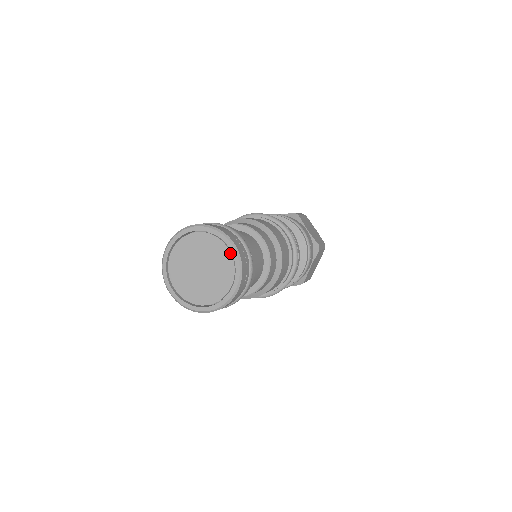
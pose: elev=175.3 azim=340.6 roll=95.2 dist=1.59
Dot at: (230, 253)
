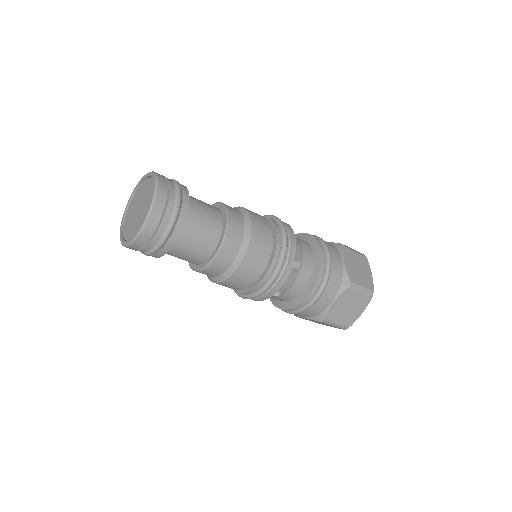
Dot at: (153, 194)
